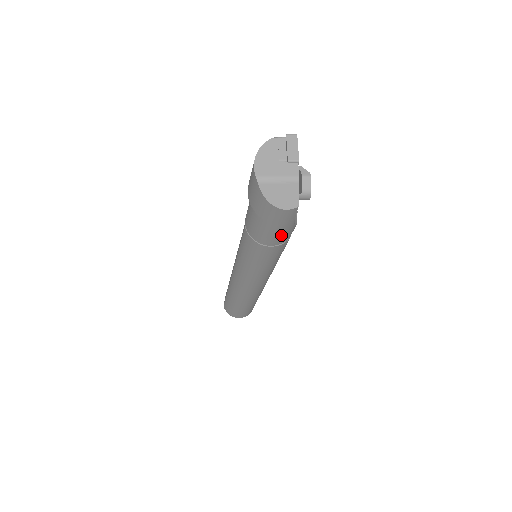
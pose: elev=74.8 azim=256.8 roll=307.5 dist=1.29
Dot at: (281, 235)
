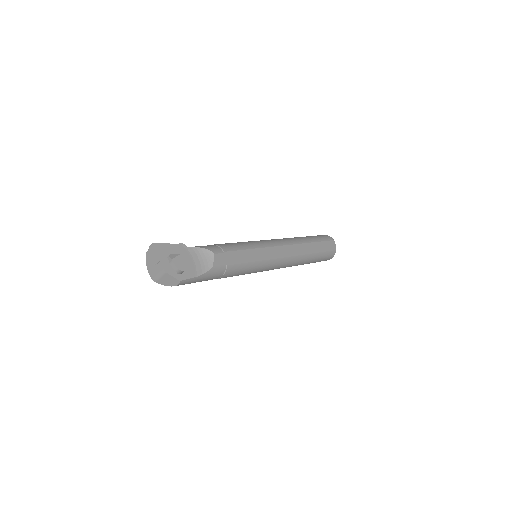
Dot at: (210, 277)
